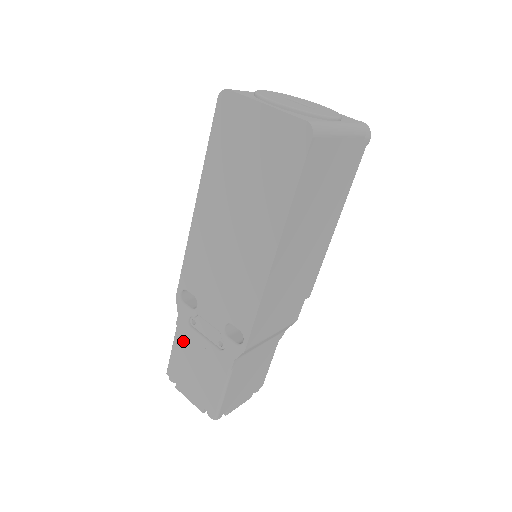
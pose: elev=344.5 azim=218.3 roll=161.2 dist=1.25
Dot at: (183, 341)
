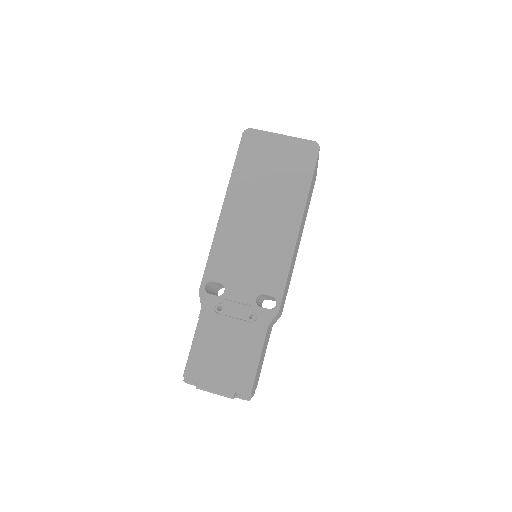
Dot at: (208, 331)
